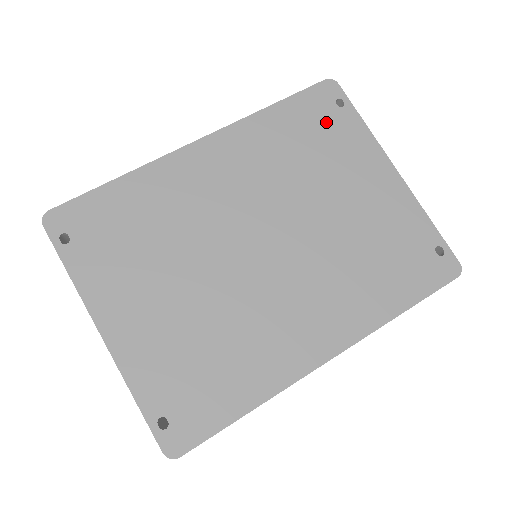
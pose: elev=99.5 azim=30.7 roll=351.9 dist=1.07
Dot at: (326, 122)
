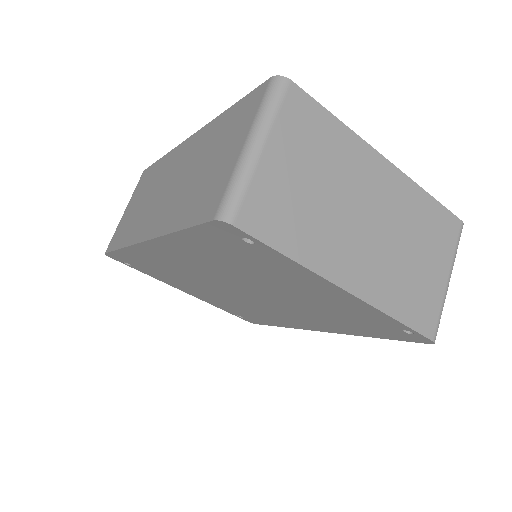
Dot at: (243, 251)
